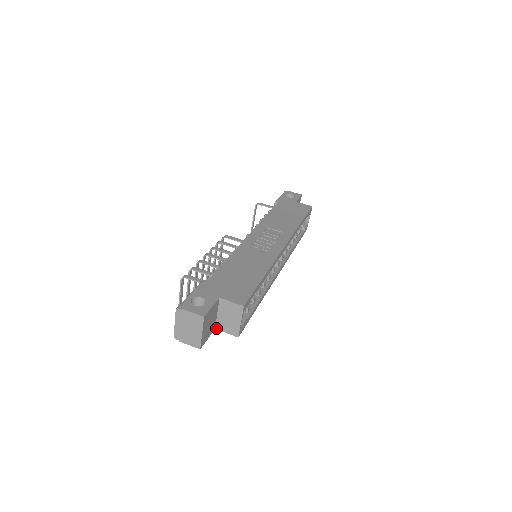
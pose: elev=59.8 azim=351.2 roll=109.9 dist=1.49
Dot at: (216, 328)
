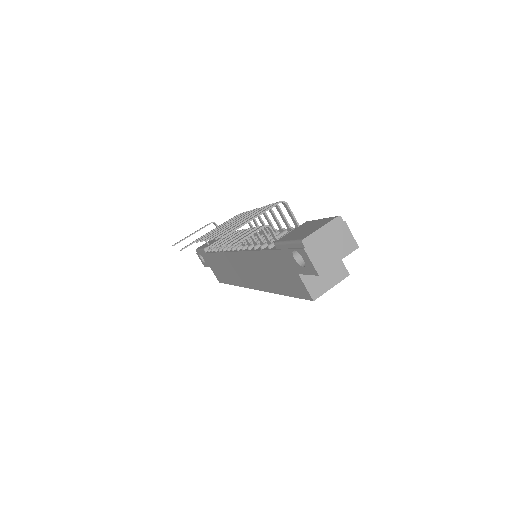
Dot at: (300, 274)
